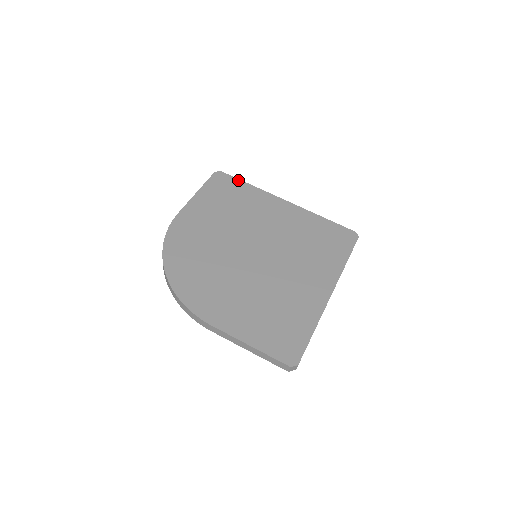
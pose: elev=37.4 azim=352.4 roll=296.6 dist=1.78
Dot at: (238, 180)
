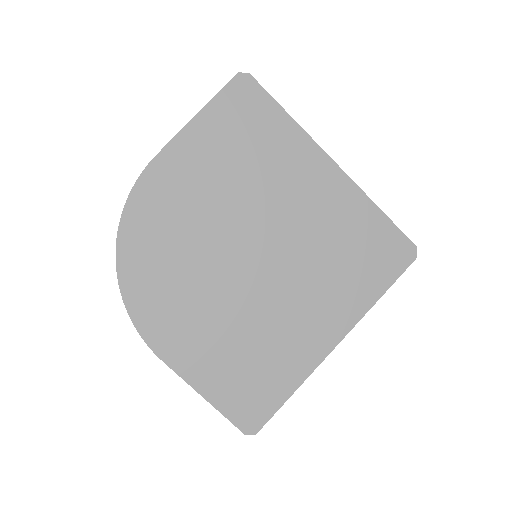
Dot at: (272, 101)
